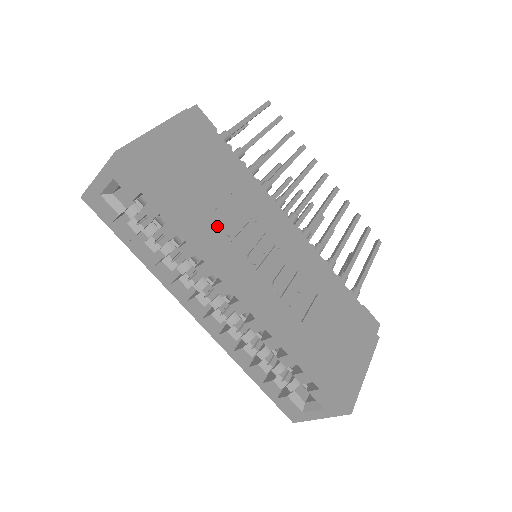
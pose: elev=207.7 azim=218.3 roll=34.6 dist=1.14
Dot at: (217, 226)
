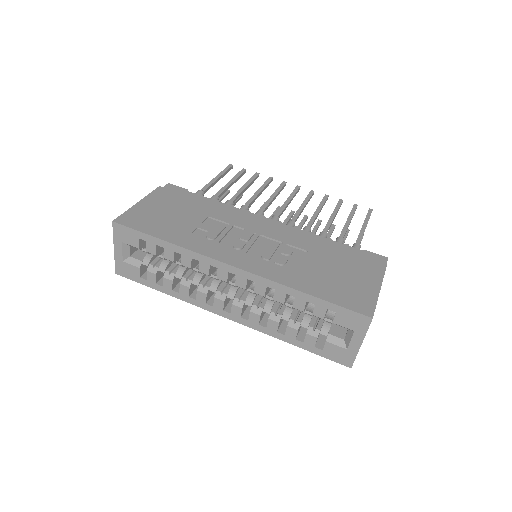
Dot at: (201, 237)
